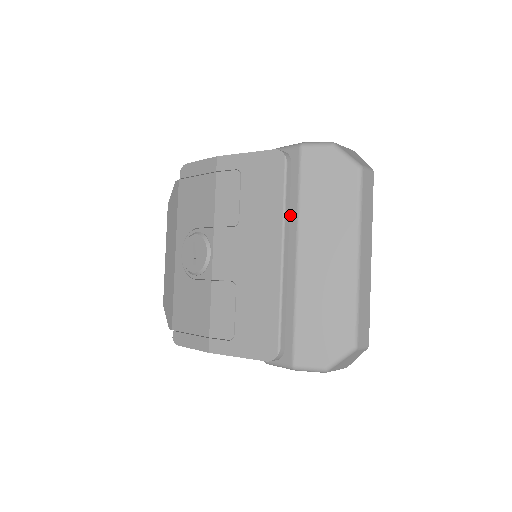
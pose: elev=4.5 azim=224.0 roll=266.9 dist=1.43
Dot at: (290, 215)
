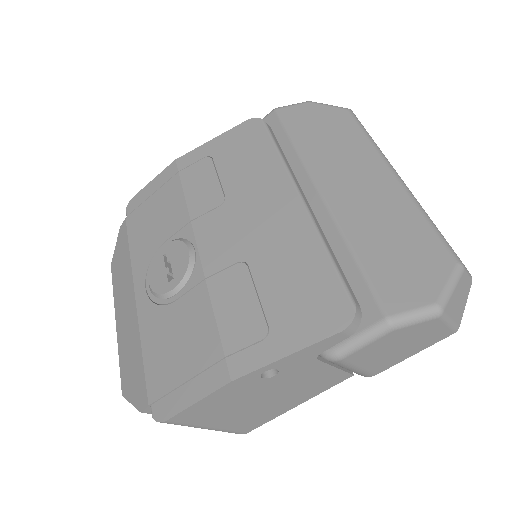
Dot at: (290, 165)
